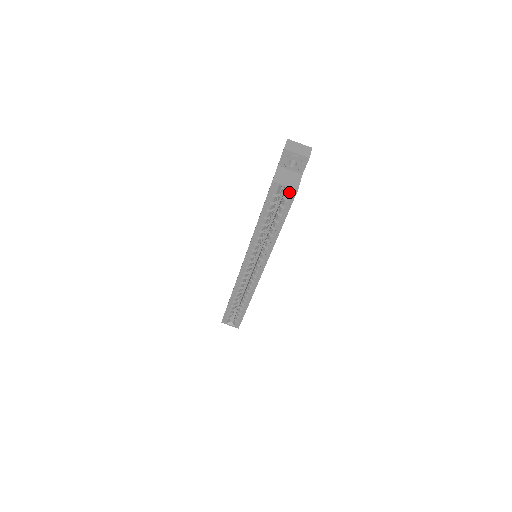
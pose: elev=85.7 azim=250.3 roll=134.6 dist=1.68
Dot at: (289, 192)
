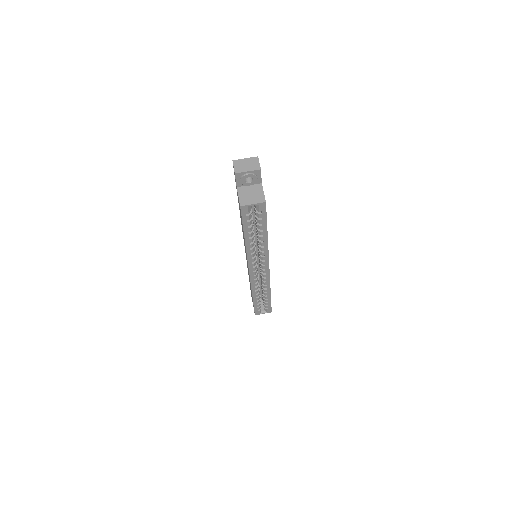
Dot at: (259, 207)
